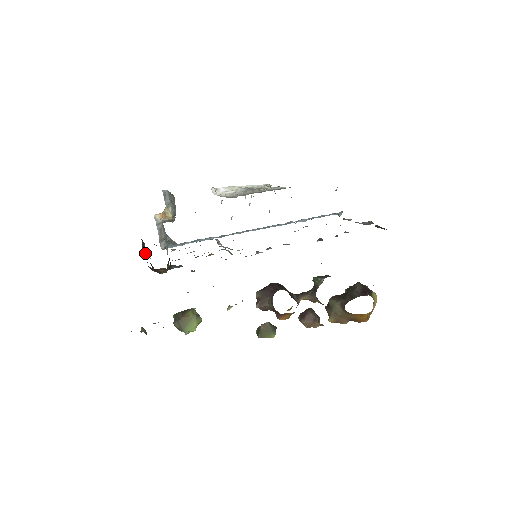
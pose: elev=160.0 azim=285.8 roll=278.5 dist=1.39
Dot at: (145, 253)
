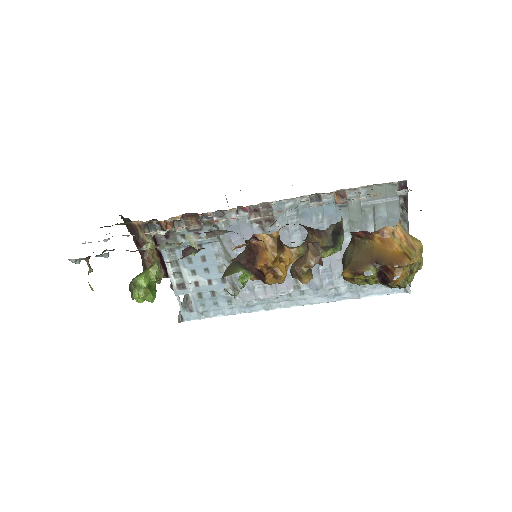
Dot at: occluded
